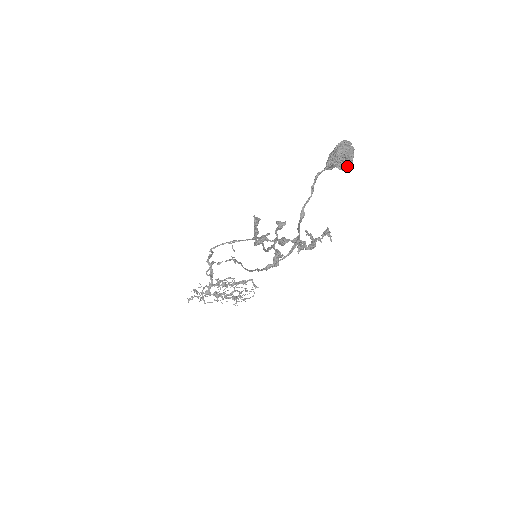
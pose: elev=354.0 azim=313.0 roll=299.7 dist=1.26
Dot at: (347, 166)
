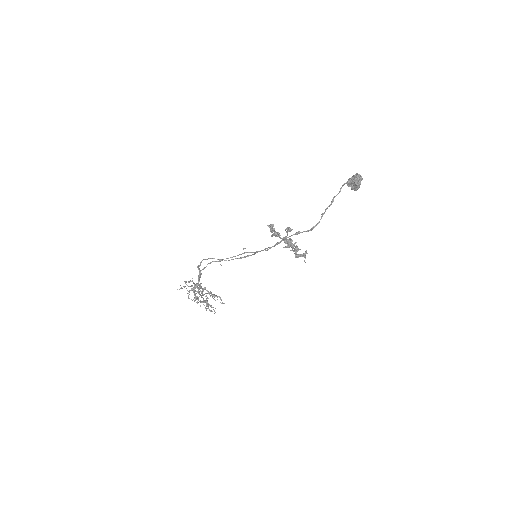
Dot at: occluded
